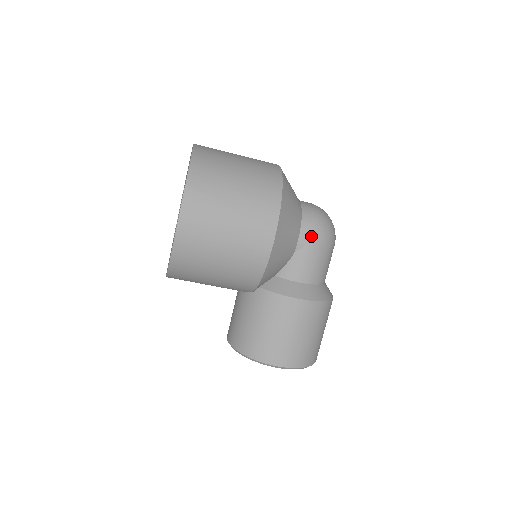
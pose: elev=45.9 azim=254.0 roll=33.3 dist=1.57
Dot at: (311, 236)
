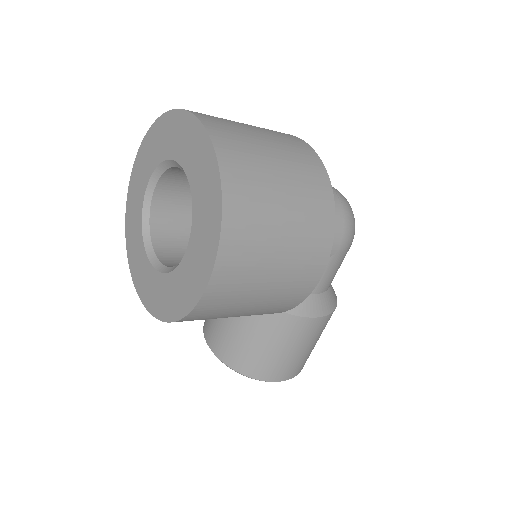
Dot at: (340, 244)
